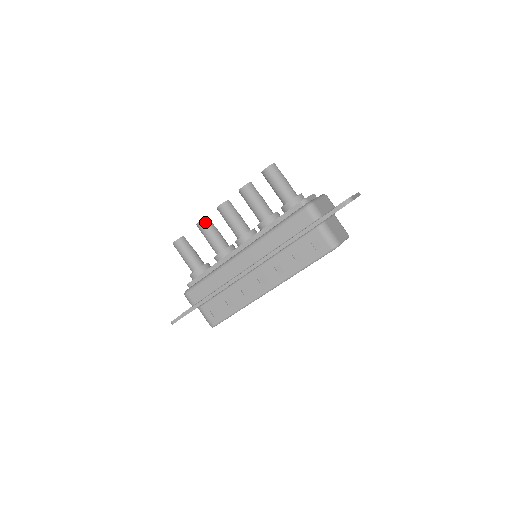
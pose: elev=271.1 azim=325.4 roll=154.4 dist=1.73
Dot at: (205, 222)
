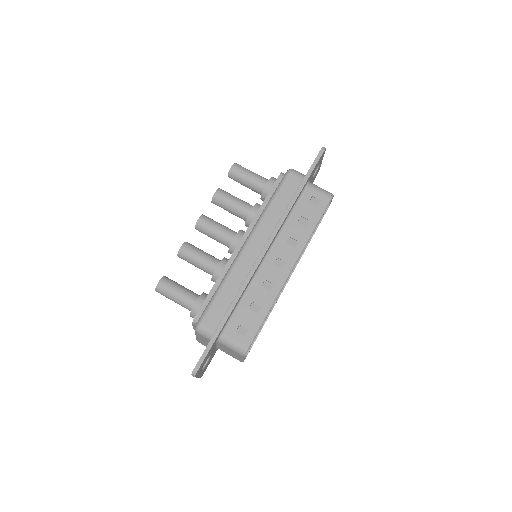
Dot at: (187, 245)
